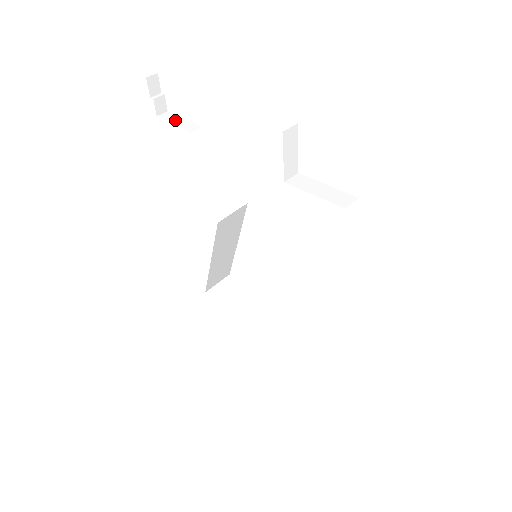
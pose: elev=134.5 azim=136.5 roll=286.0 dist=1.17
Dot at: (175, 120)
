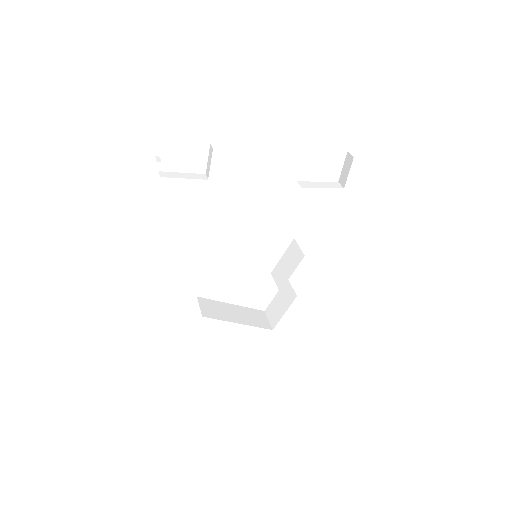
Dot at: (179, 175)
